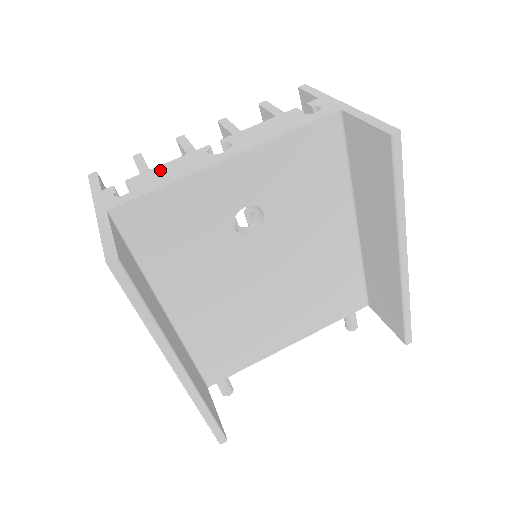
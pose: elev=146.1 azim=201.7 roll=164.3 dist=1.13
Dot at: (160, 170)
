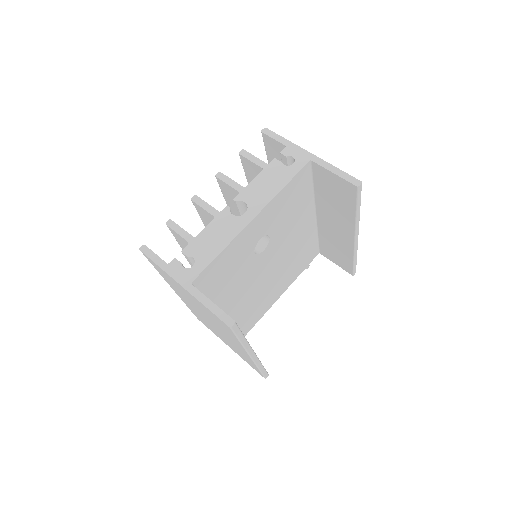
Dot at: (204, 237)
